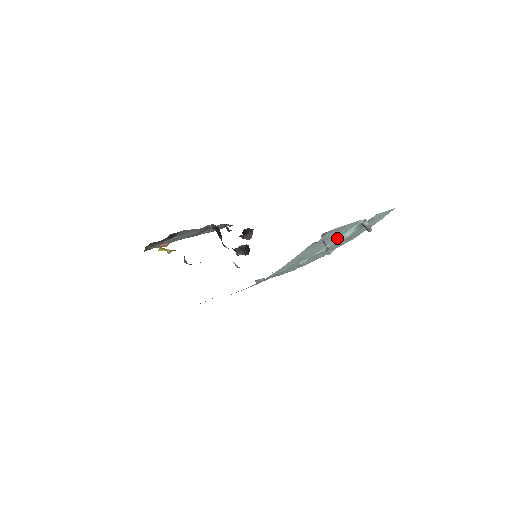
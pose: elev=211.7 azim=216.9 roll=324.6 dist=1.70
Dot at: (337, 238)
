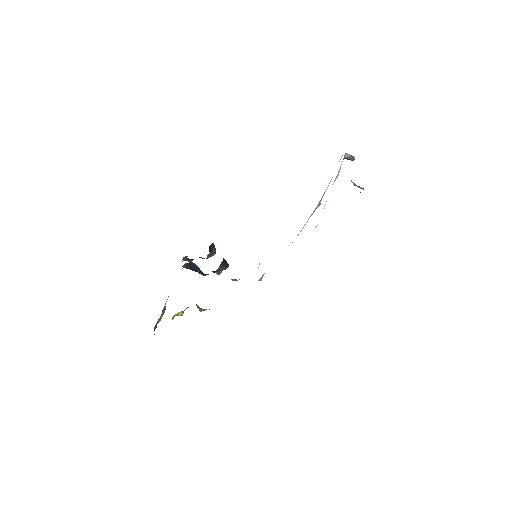
Dot at: occluded
